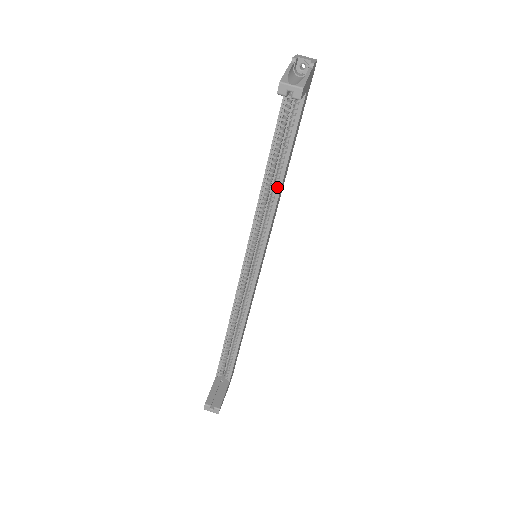
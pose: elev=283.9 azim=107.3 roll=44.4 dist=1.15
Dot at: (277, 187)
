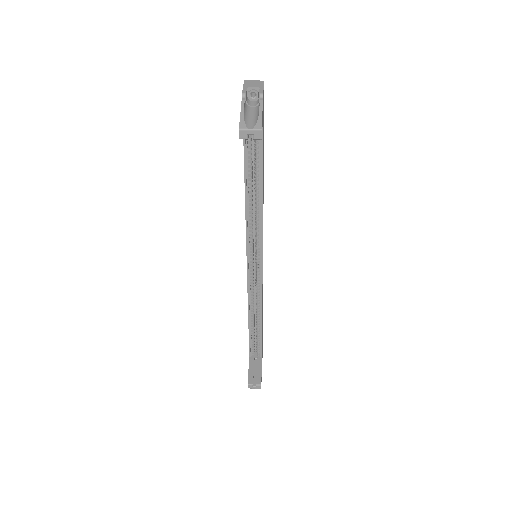
Dot at: (259, 200)
